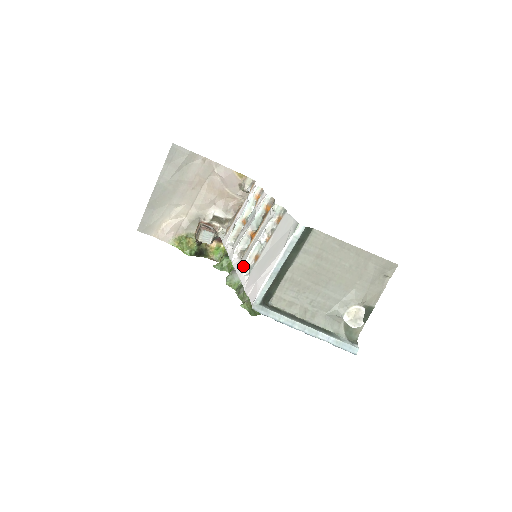
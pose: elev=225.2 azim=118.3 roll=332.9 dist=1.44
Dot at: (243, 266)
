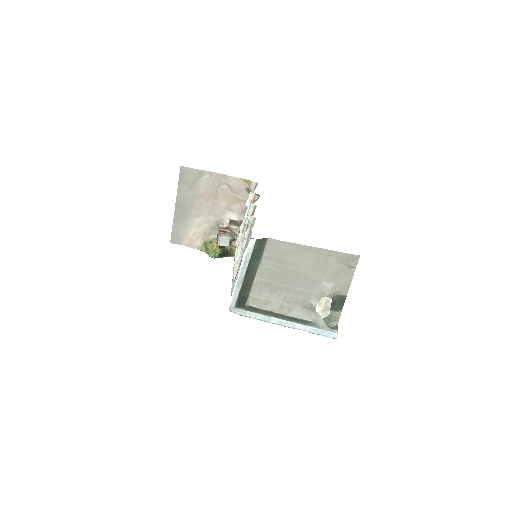
Dot at: (234, 271)
